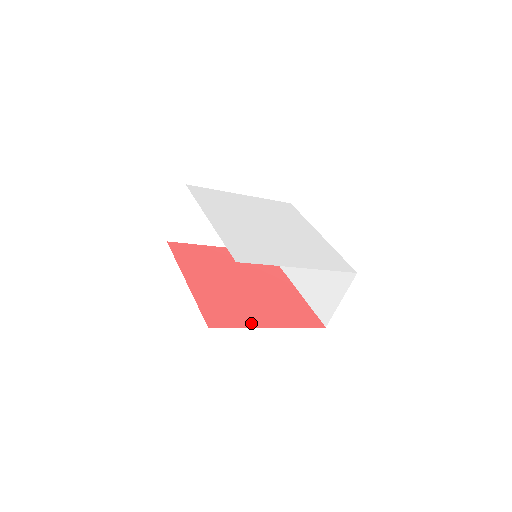
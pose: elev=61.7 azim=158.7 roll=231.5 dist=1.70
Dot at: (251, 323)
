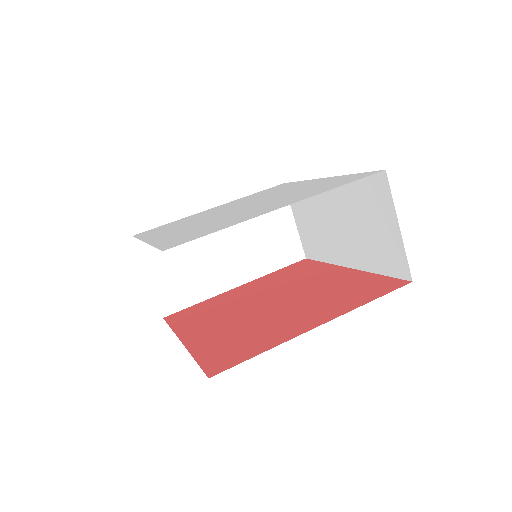
Dot at: (282, 338)
